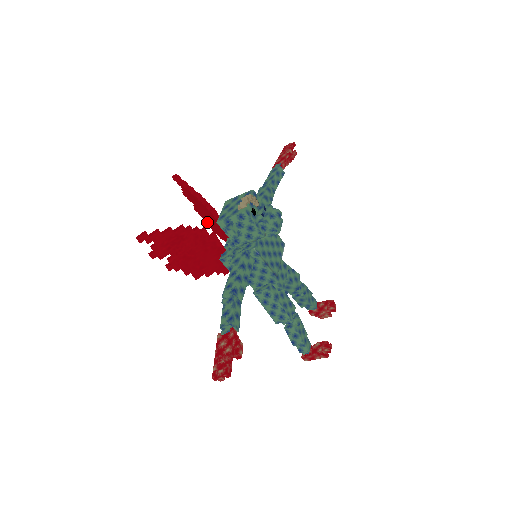
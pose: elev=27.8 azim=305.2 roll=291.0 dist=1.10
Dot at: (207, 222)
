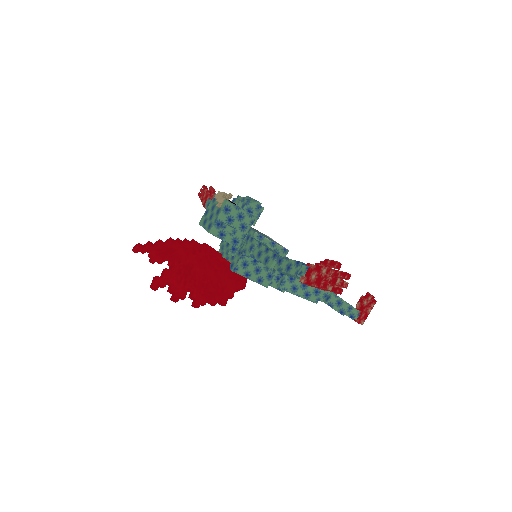
Dot at: occluded
